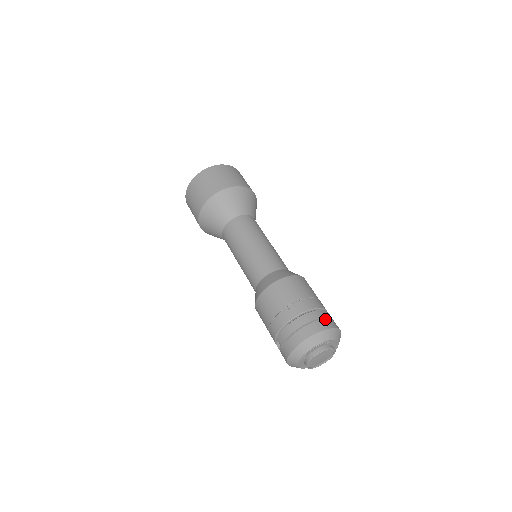
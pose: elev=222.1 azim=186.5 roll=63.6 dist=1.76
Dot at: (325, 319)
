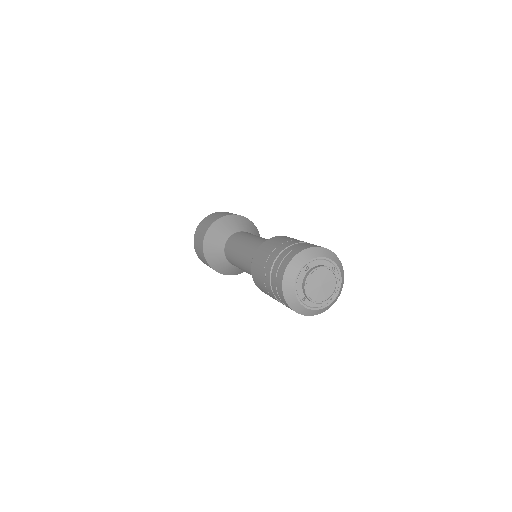
Dot at: (289, 253)
